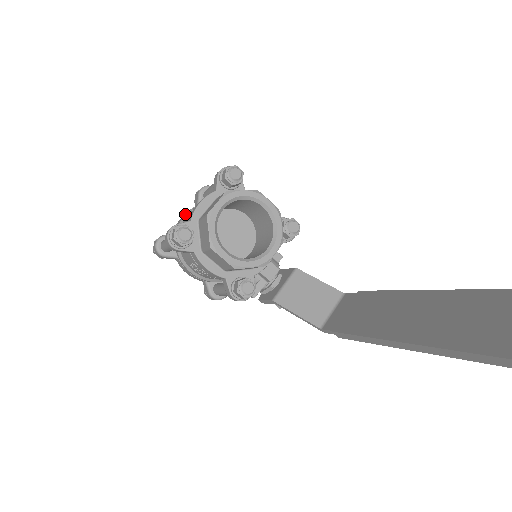
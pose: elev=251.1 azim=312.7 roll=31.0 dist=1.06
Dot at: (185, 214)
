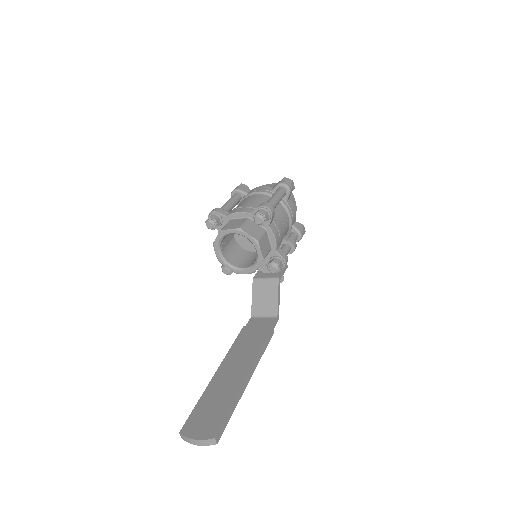
Dot at: (256, 191)
